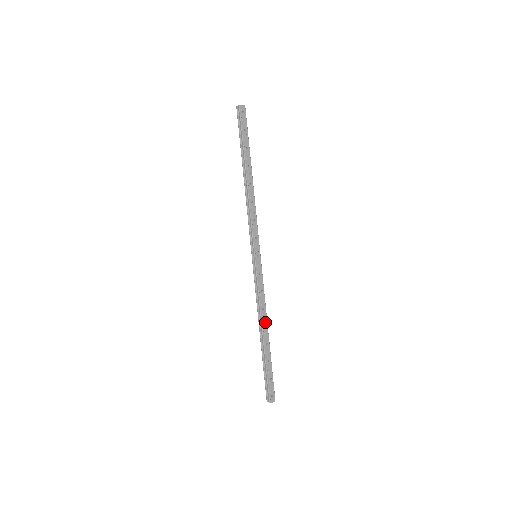
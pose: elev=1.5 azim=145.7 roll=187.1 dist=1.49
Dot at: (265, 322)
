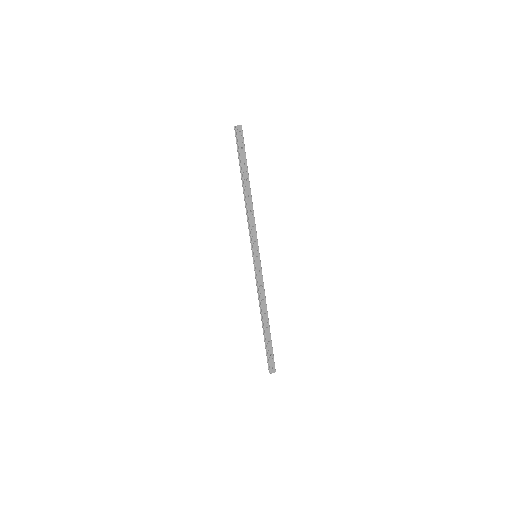
Dot at: (265, 310)
